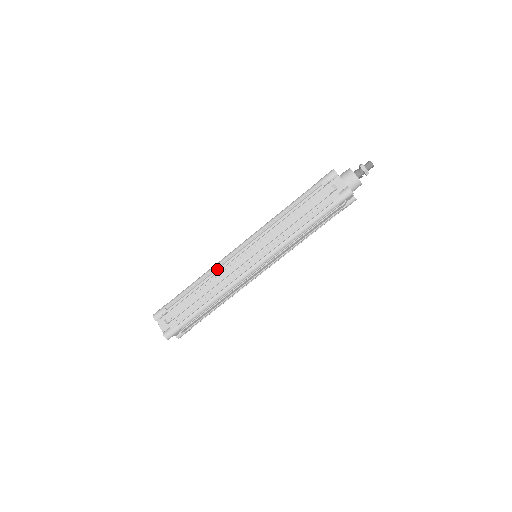
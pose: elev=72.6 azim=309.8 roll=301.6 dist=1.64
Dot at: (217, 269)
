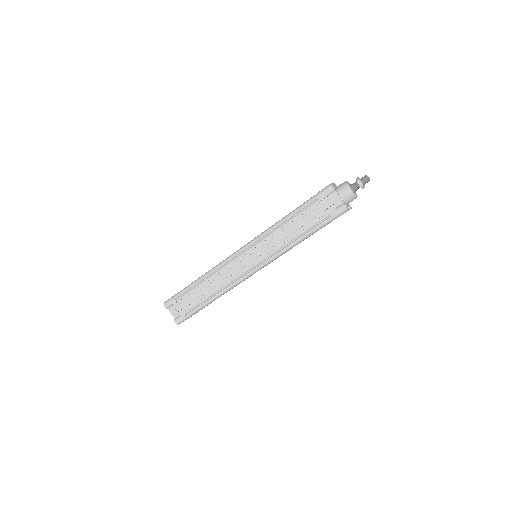
Dot at: (220, 269)
